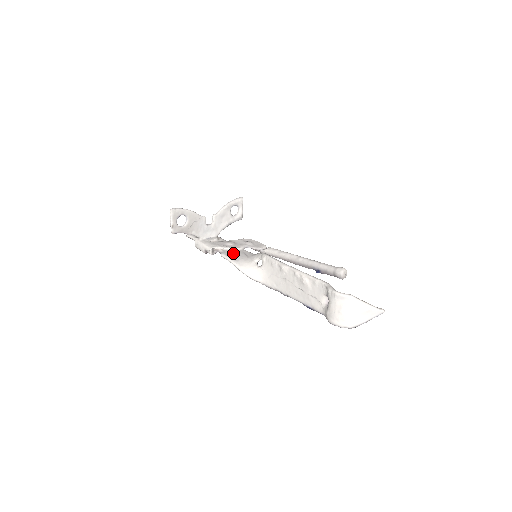
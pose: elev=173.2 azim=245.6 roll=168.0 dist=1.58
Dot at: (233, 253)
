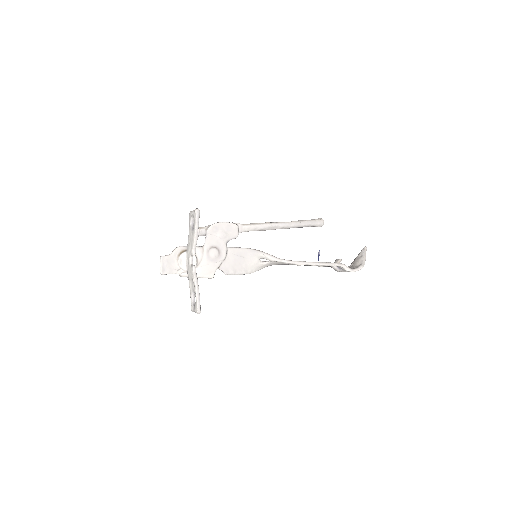
Dot at: (231, 264)
